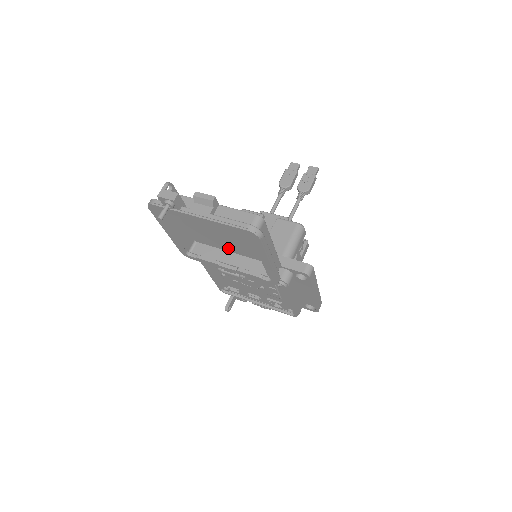
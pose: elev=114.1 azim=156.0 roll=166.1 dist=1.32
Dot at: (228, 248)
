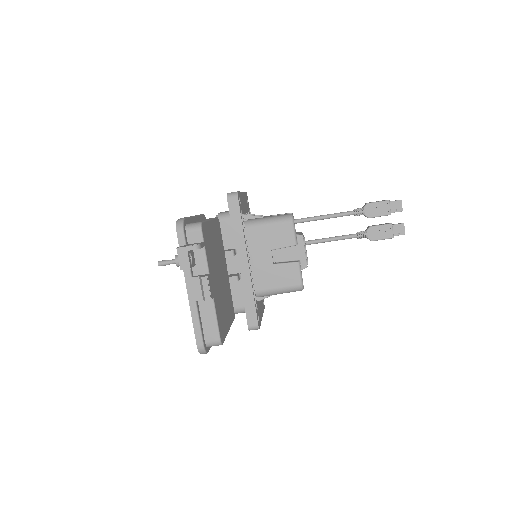
Dot at: occluded
